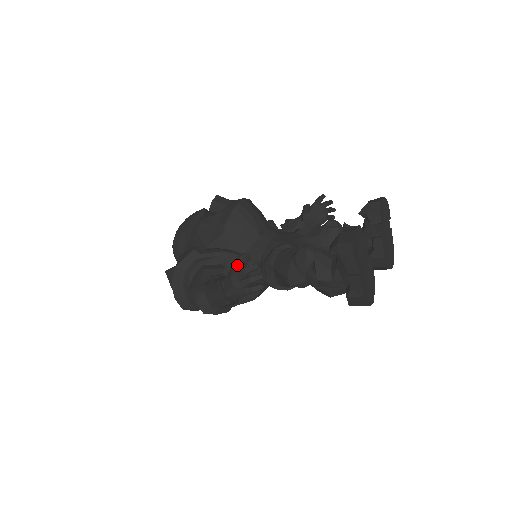
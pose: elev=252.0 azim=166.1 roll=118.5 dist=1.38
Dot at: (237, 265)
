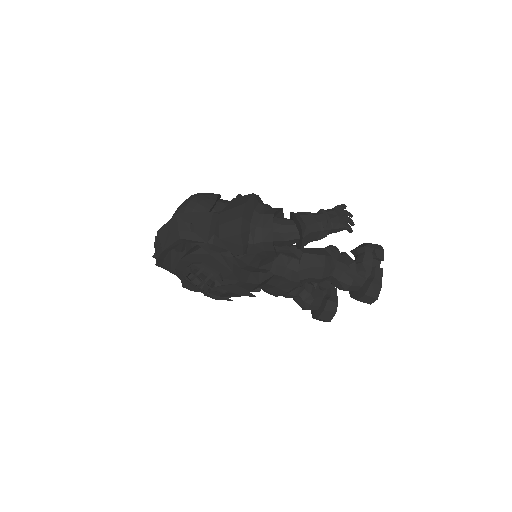
Dot at: (339, 206)
